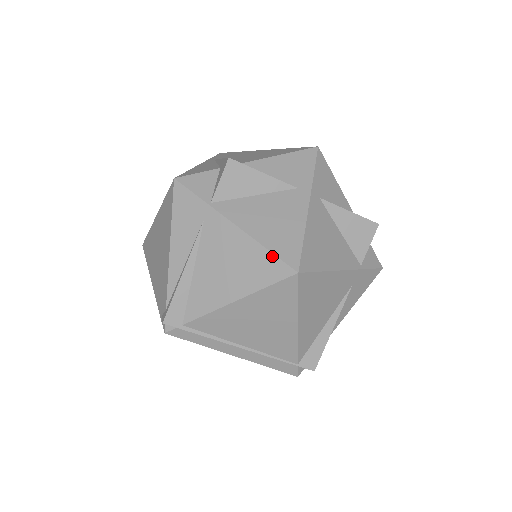
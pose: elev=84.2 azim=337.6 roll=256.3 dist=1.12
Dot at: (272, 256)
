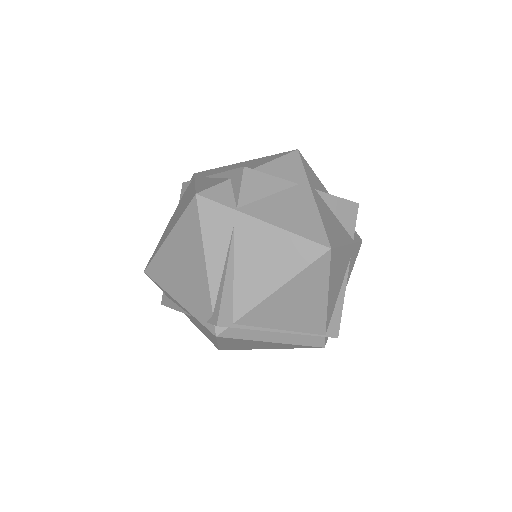
Dot at: (305, 240)
